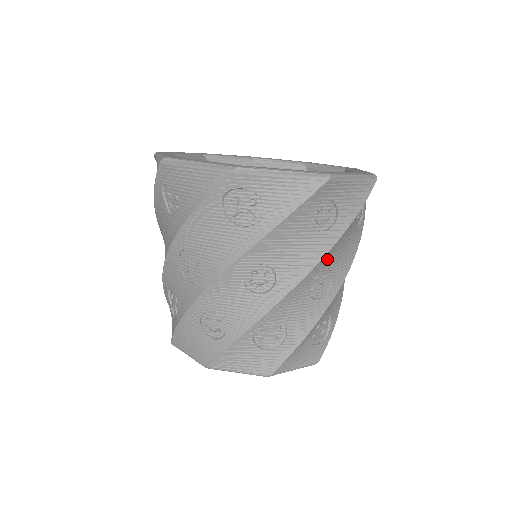
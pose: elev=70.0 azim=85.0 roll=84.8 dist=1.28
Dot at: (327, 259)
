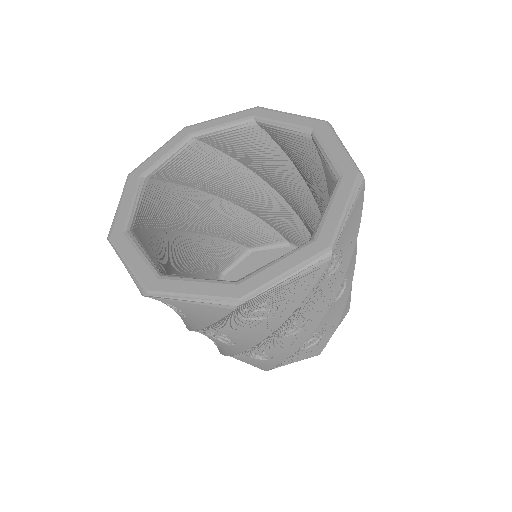
Dot at: occluded
